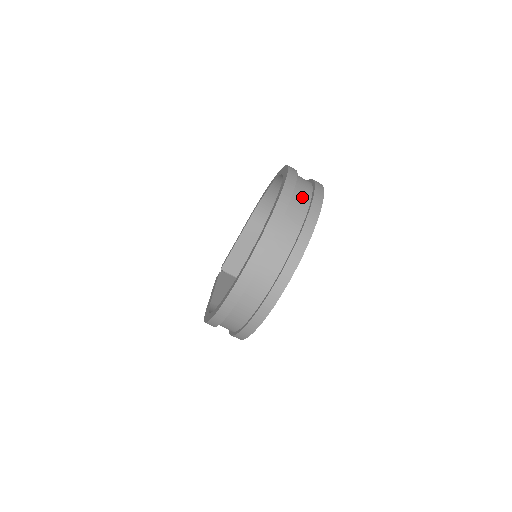
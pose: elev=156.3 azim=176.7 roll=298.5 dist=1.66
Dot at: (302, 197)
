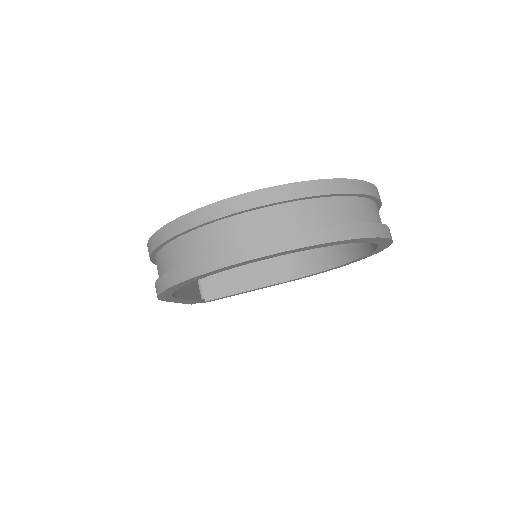
Dot at: (376, 213)
